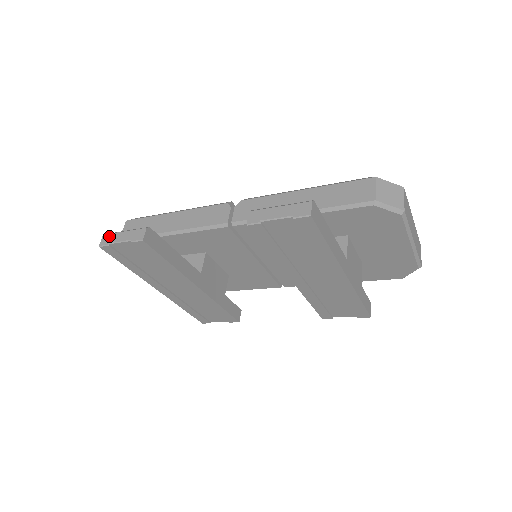
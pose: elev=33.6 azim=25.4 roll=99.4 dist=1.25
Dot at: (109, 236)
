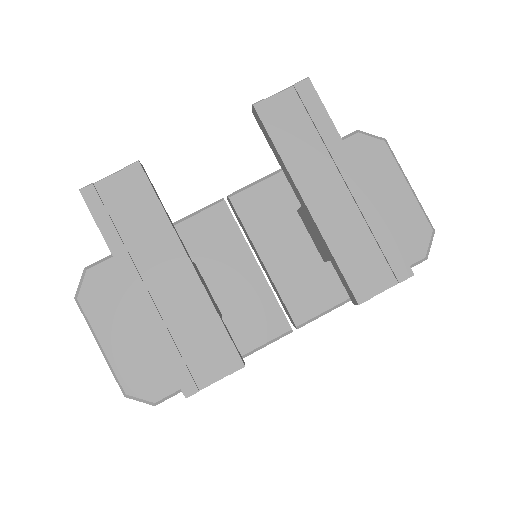
Dot at: occluded
